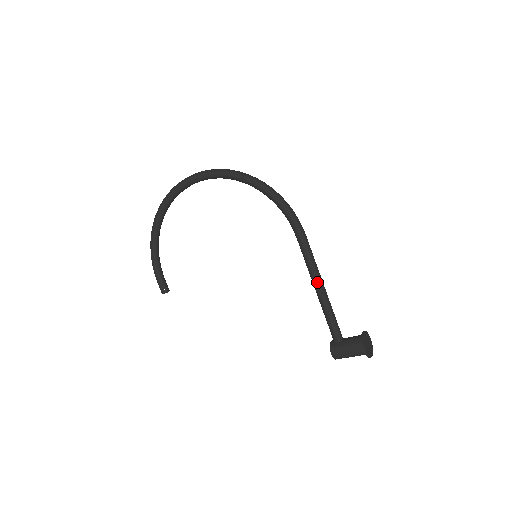
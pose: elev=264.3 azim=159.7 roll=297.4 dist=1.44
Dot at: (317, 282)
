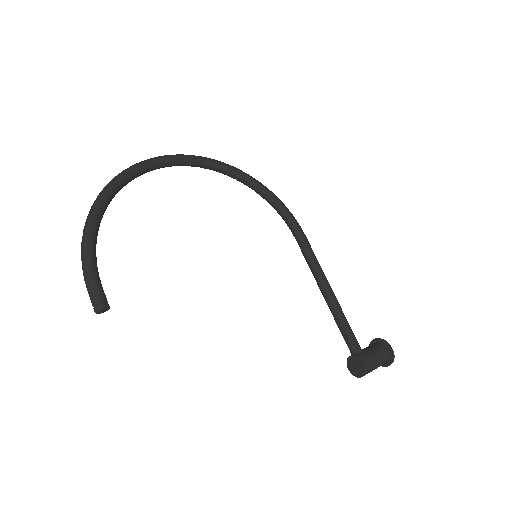
Dot at: (328, 283)
